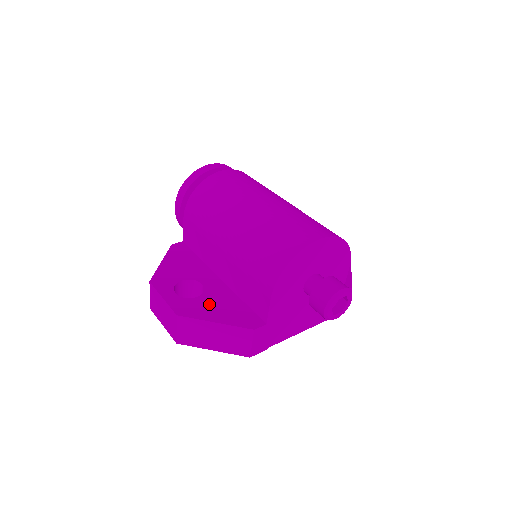
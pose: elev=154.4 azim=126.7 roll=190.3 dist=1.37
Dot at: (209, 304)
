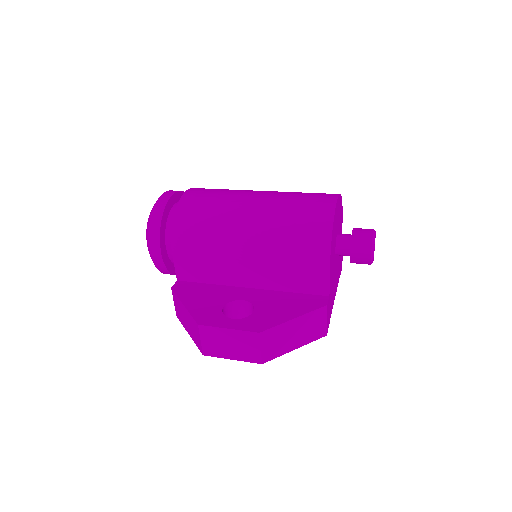
Dot at: (270, 310)
